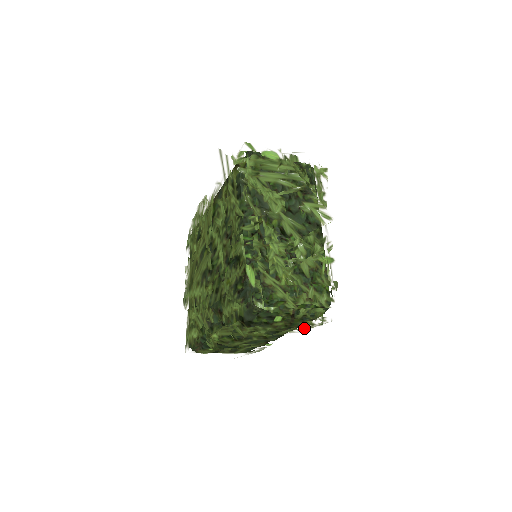
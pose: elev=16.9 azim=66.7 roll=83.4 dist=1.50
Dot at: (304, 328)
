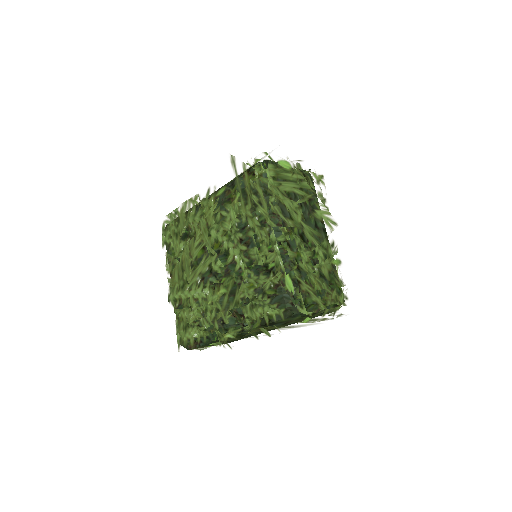
Dot at: (313, 322)
